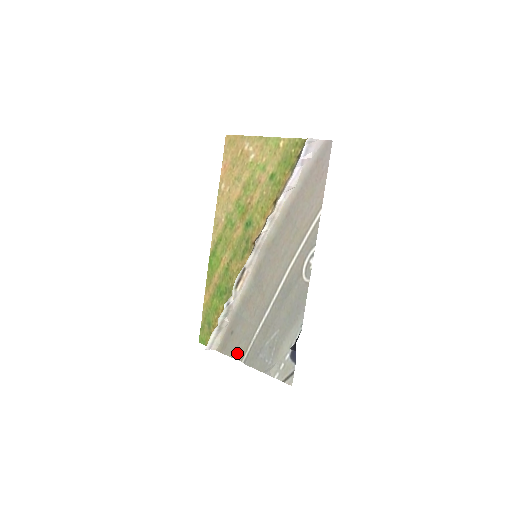
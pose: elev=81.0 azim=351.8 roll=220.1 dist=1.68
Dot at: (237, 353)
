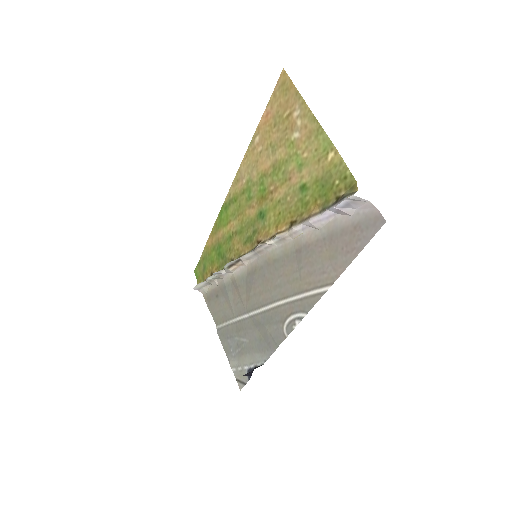
Dot at: (215, 316)
